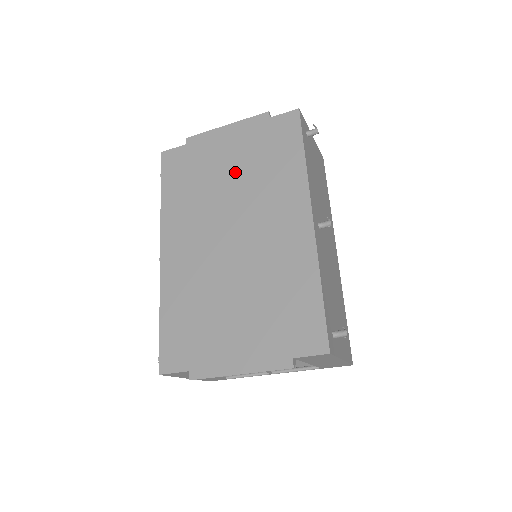
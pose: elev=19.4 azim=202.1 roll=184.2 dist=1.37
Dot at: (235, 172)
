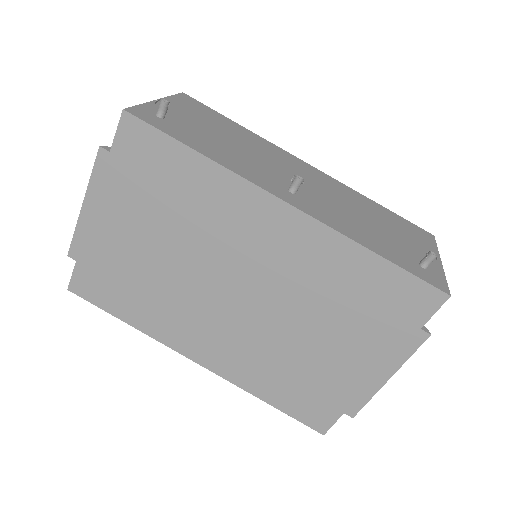
Dot at: (157, 238)
